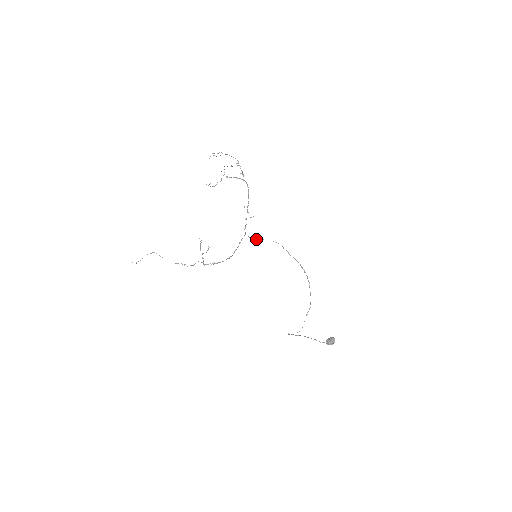
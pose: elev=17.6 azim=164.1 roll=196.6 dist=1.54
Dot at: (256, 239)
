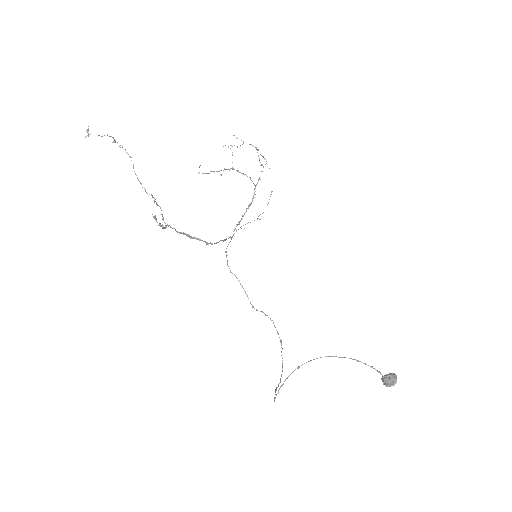
Dot at: (227, 262)
